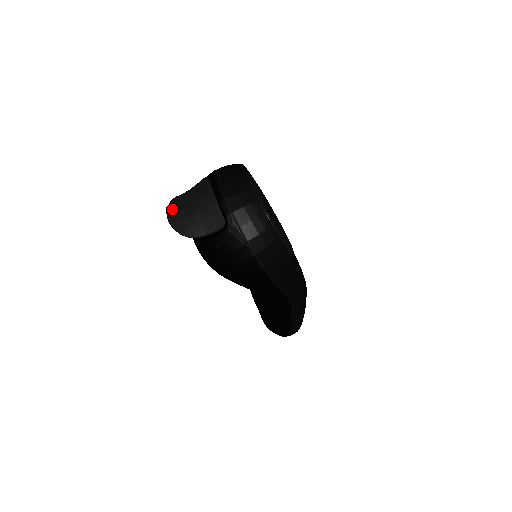
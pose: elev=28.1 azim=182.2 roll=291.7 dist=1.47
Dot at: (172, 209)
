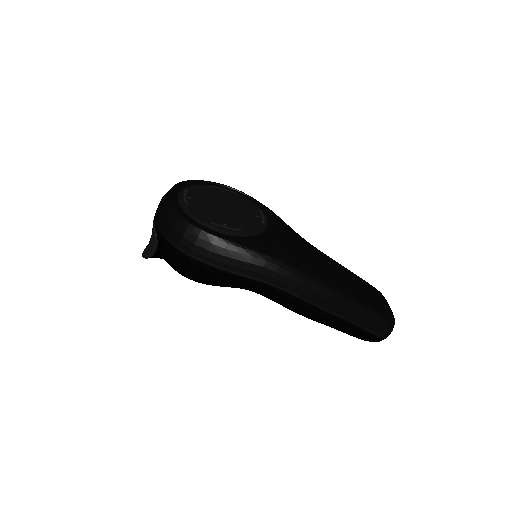
Dot at: occluded
